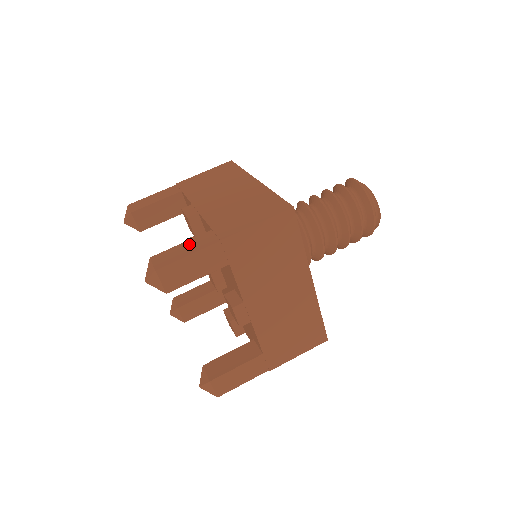
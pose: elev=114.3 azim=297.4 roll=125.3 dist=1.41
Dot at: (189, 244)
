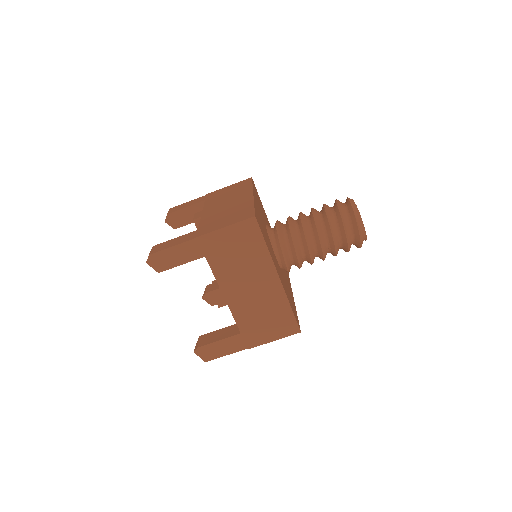
Dot at: (225, 344)
